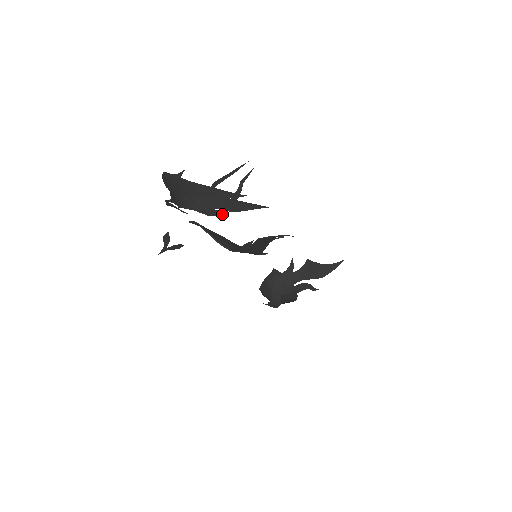
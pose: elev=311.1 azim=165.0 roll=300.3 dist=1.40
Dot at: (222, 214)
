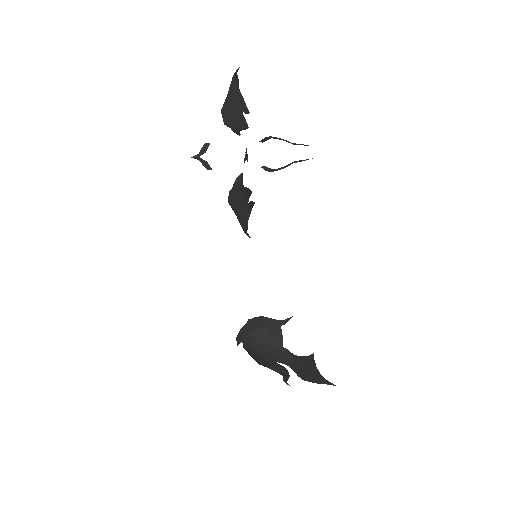
Dot at: (231, 128)
